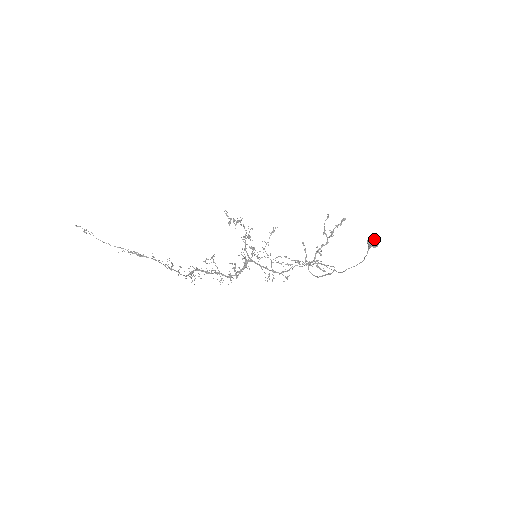
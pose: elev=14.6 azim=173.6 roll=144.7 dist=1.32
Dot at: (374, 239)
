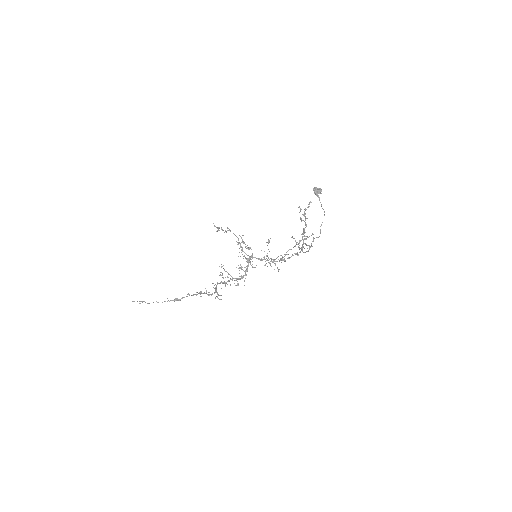
Dot at: (316, 188)
